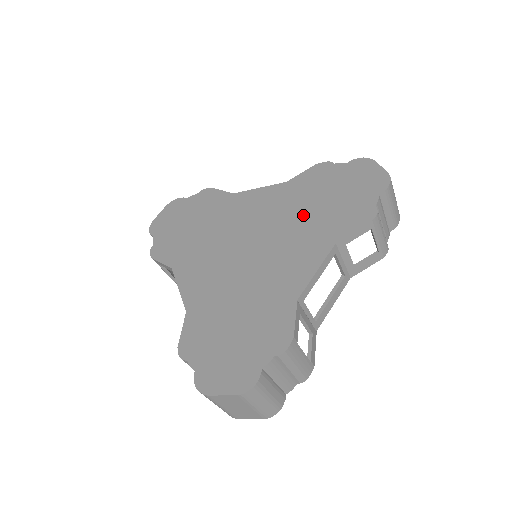
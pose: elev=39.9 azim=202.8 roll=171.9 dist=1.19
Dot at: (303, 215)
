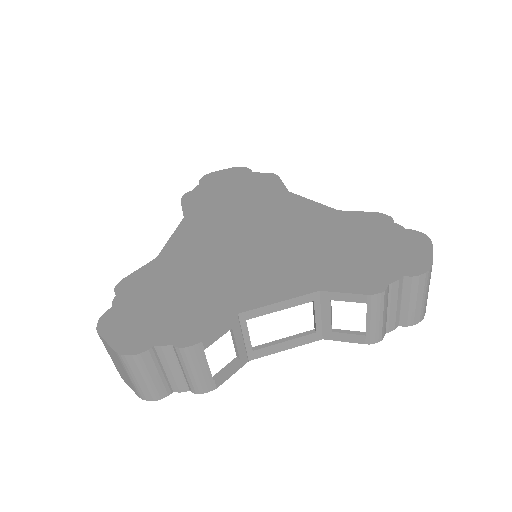
Dot at: (320, 247)
